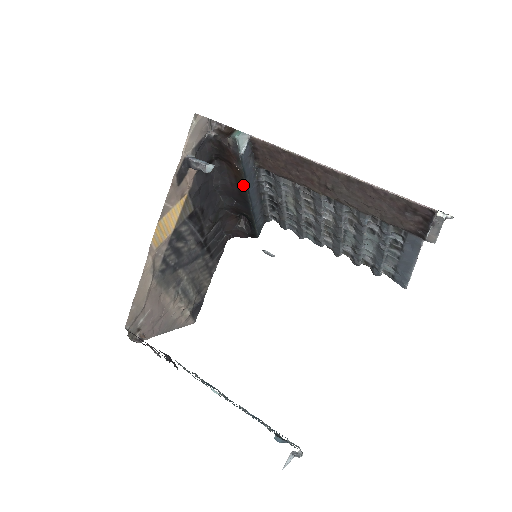
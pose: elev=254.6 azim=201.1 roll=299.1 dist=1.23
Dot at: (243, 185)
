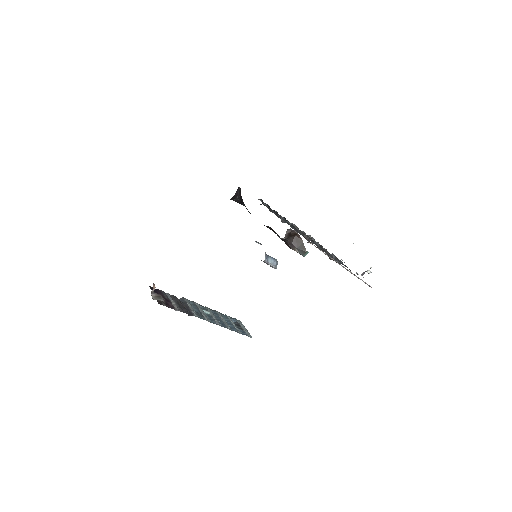
Dot at: occluded
